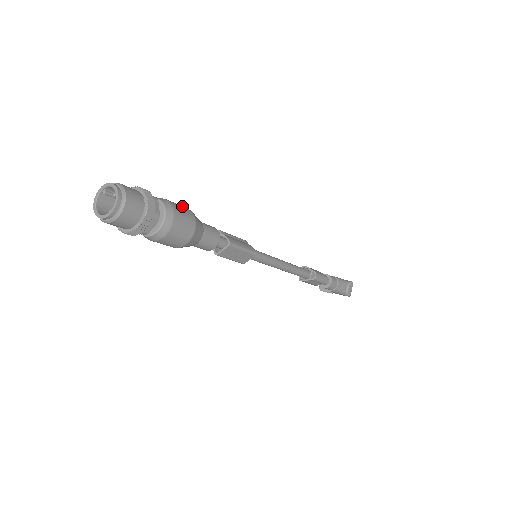
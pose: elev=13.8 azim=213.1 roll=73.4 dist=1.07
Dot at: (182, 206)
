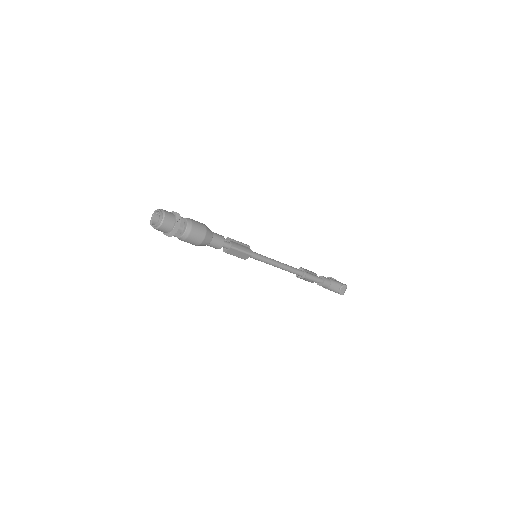
Dot at: (200, 223)
